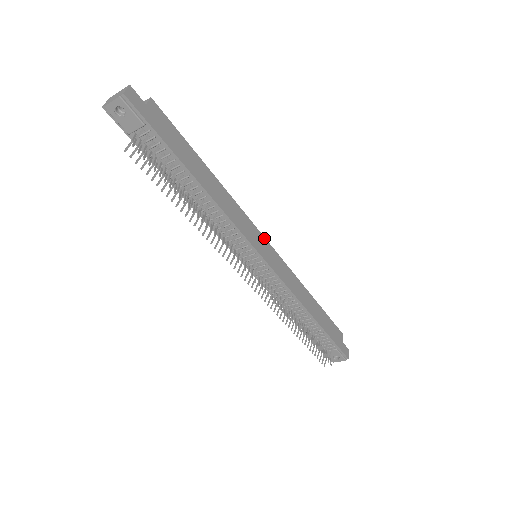
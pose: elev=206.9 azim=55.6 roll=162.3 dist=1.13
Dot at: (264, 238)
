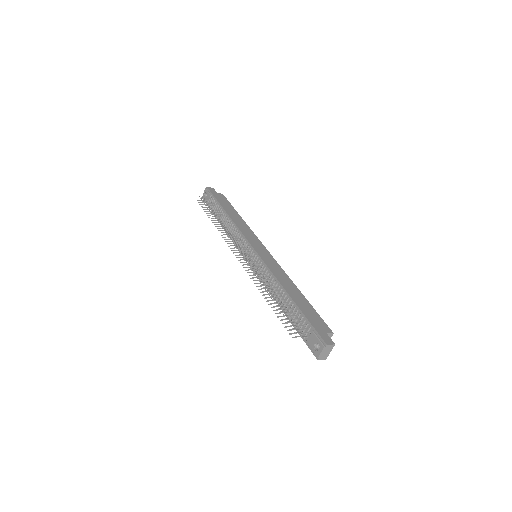
Dot at: (265, 247)
